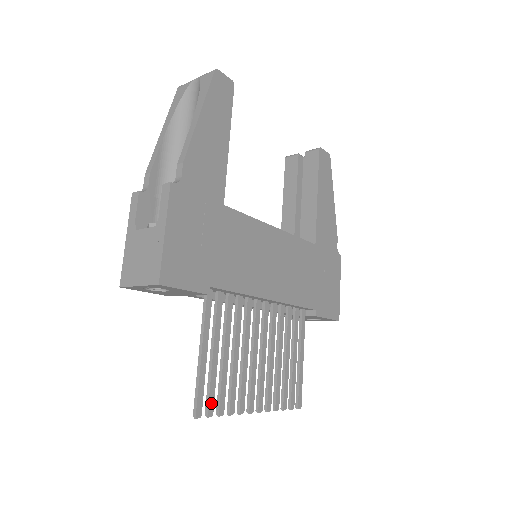
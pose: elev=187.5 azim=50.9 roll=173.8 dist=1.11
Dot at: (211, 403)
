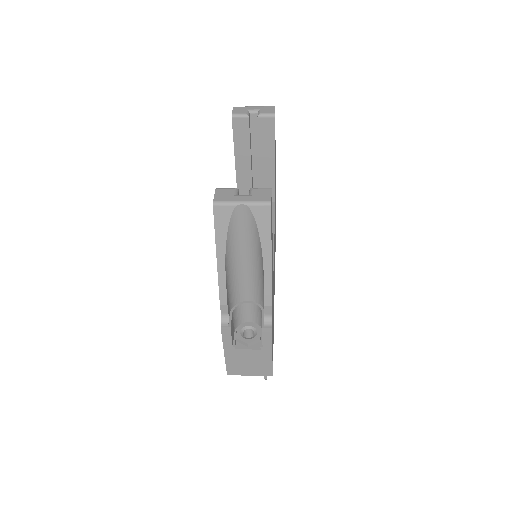
Dot at: occluded
